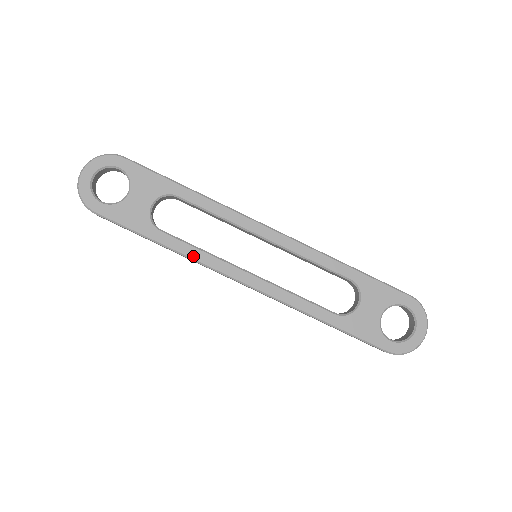
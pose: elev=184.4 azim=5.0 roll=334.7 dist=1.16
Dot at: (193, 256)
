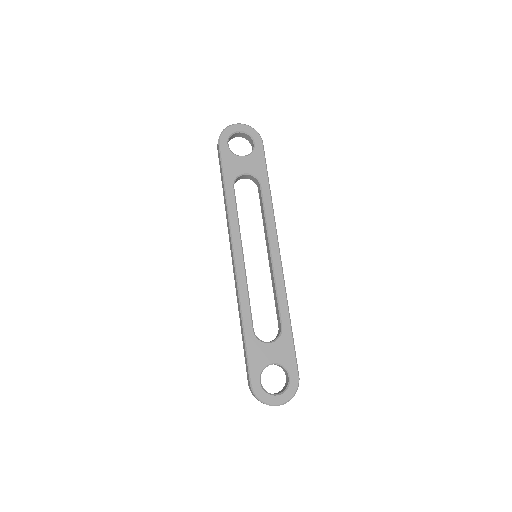
Dot at: (231, 215)
